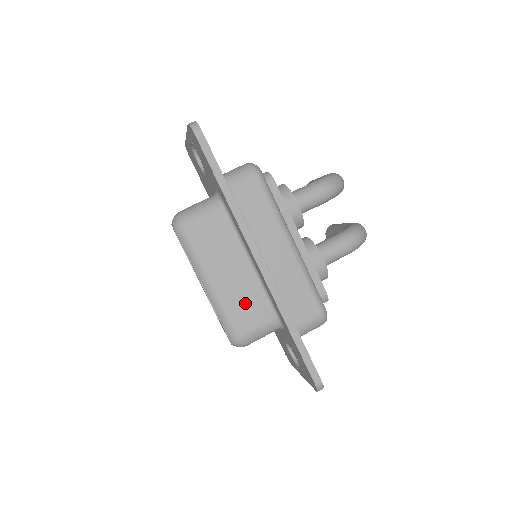
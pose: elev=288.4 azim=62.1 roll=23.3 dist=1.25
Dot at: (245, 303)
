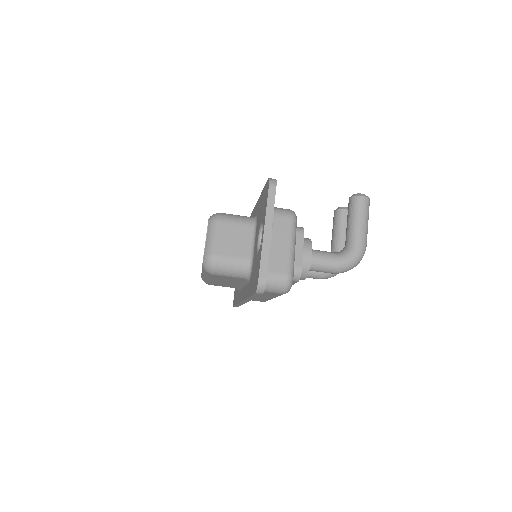
Dot at: occluded
